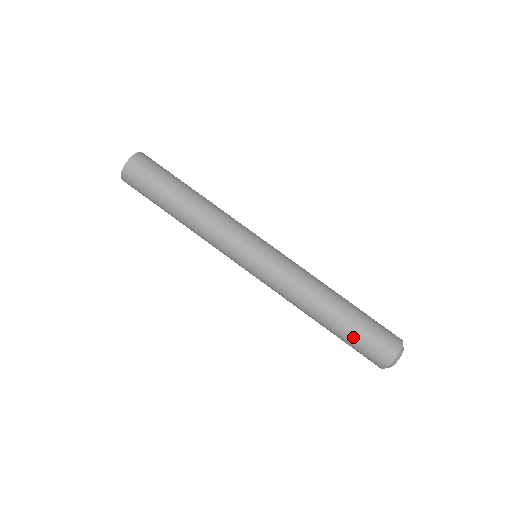
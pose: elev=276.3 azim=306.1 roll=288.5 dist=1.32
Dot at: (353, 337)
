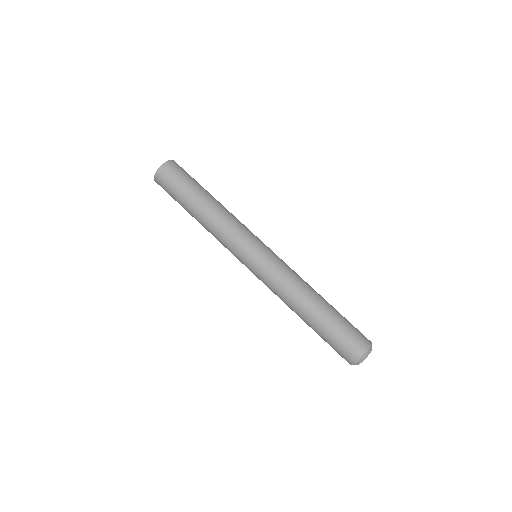
Dot at: (324, 337)
